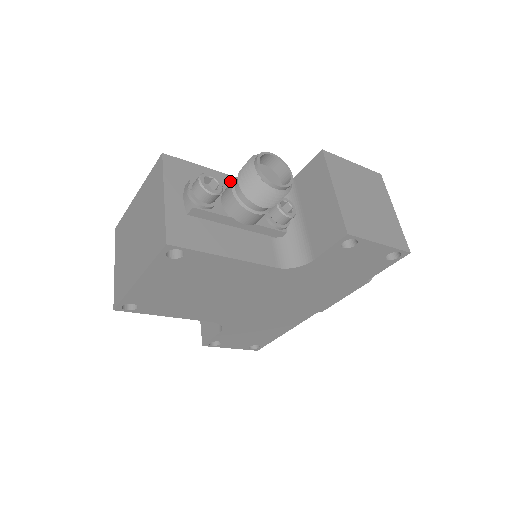
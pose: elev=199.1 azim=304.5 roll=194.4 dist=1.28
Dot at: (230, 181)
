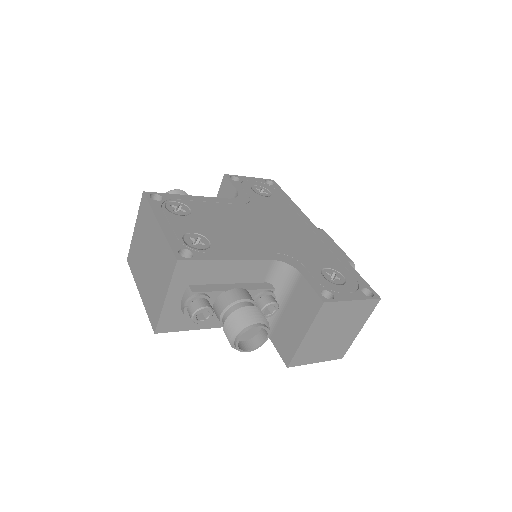
Dot at: (239, 266)
